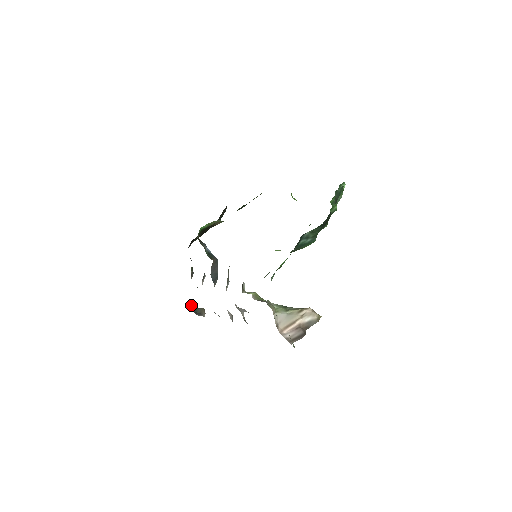
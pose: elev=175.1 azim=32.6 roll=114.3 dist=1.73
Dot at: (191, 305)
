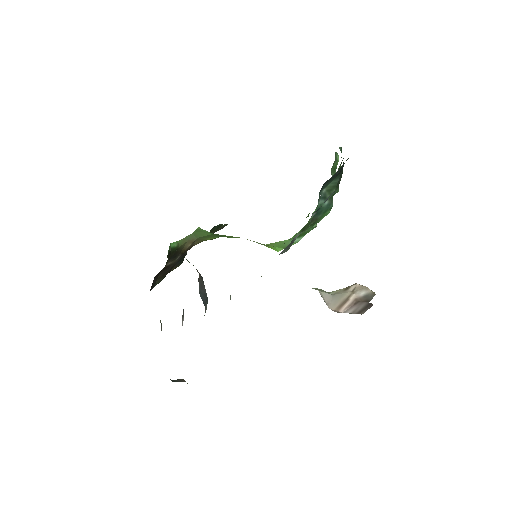
Dot at: occluded
